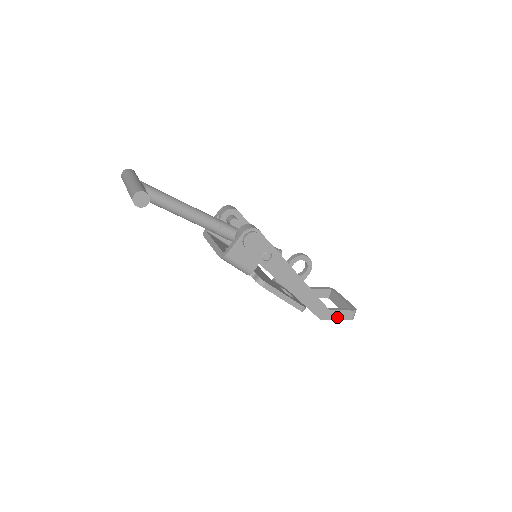
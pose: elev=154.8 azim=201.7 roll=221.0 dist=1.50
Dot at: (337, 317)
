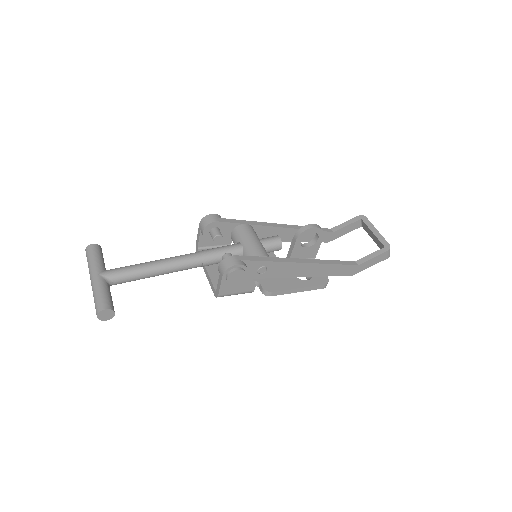
Dot at: (369, 265)
